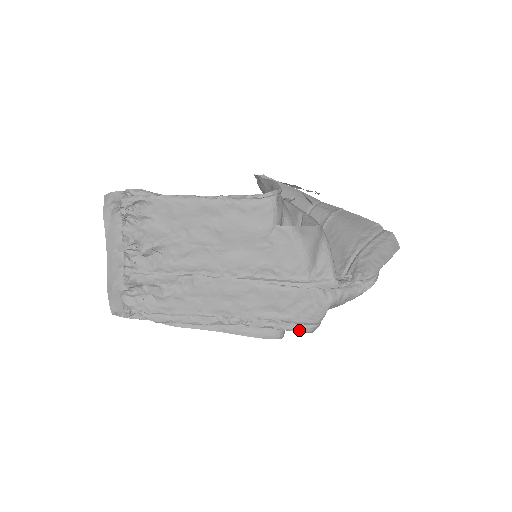
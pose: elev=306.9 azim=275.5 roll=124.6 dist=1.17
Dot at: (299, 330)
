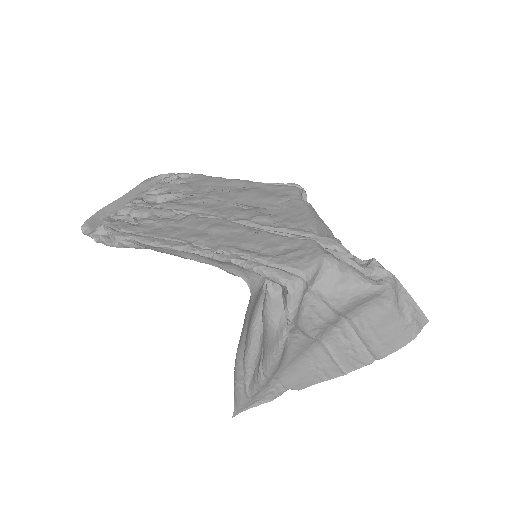
Dot at: (276, 272)
